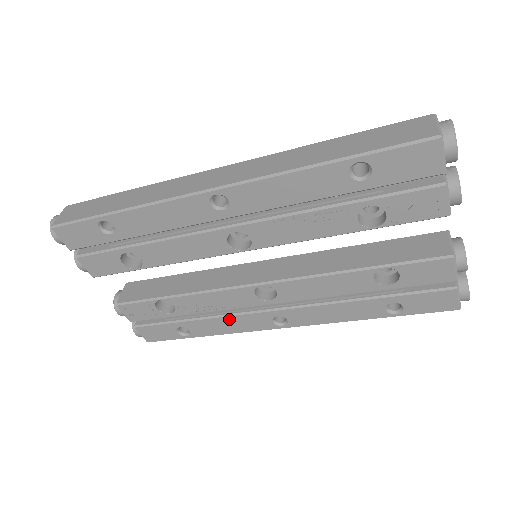
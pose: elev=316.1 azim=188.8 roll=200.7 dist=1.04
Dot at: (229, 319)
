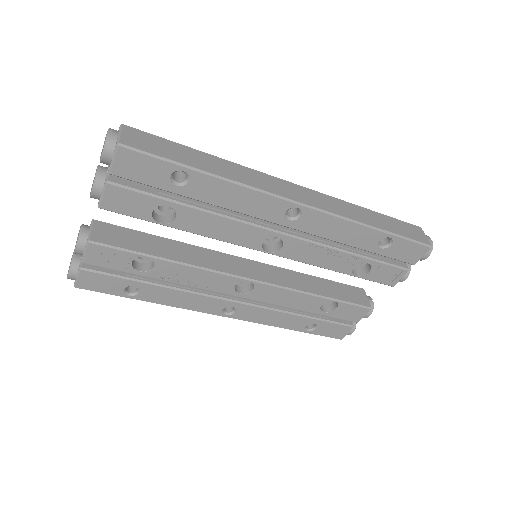
Dot at: (190, 295)
